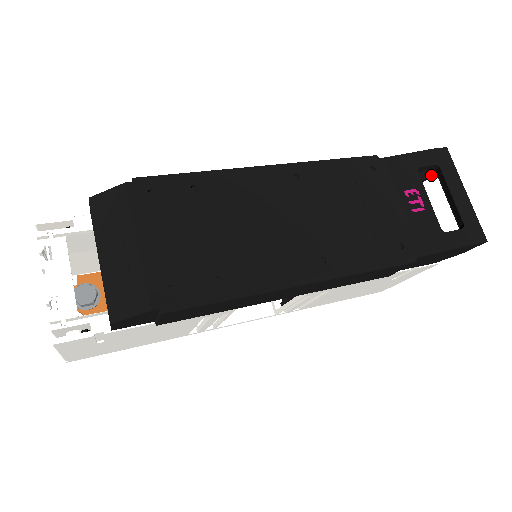
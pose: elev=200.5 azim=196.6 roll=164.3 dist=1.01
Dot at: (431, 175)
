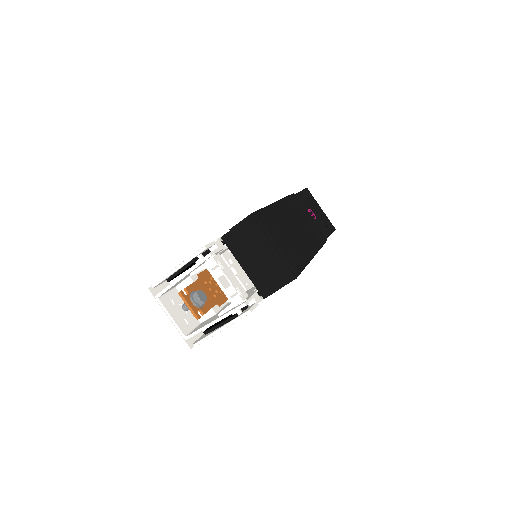
Dot at: occluded
